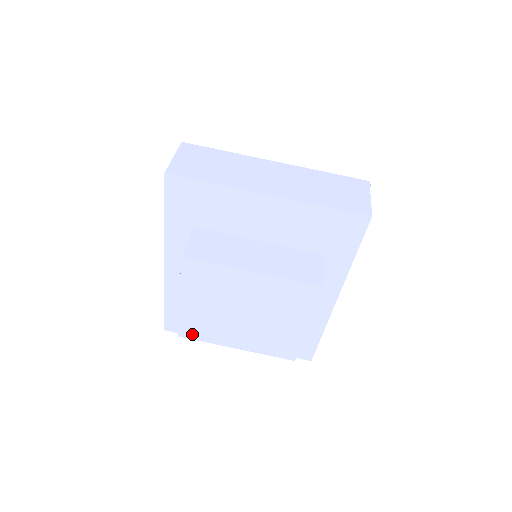
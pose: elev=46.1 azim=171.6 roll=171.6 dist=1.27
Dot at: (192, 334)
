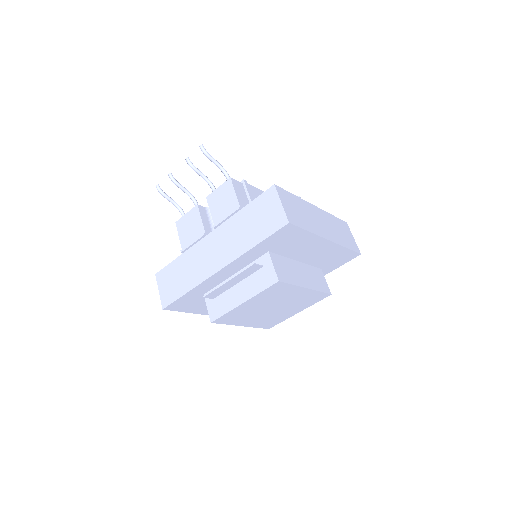
Dot at: (223, 321)
